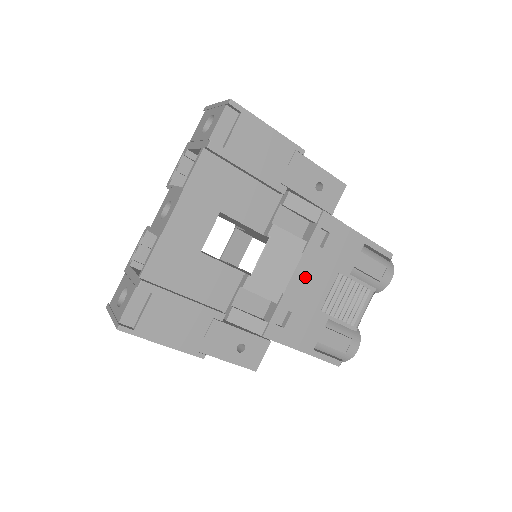
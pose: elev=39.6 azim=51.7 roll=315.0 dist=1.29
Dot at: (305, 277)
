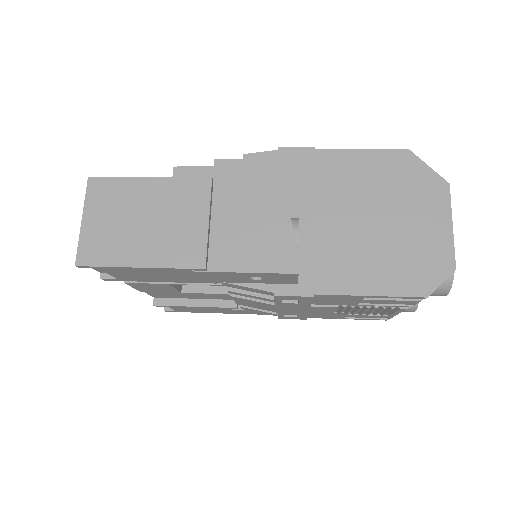
Dot at: (293, 309)
